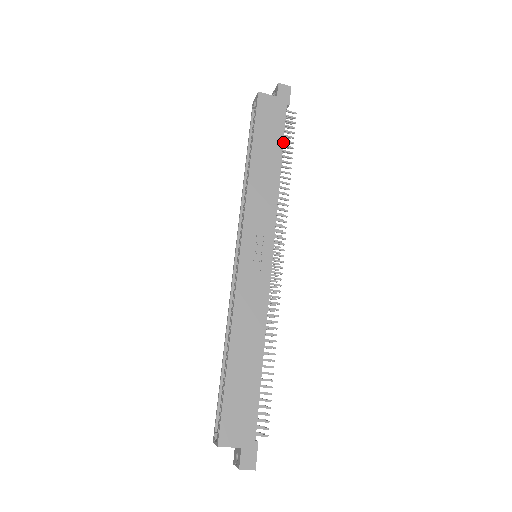
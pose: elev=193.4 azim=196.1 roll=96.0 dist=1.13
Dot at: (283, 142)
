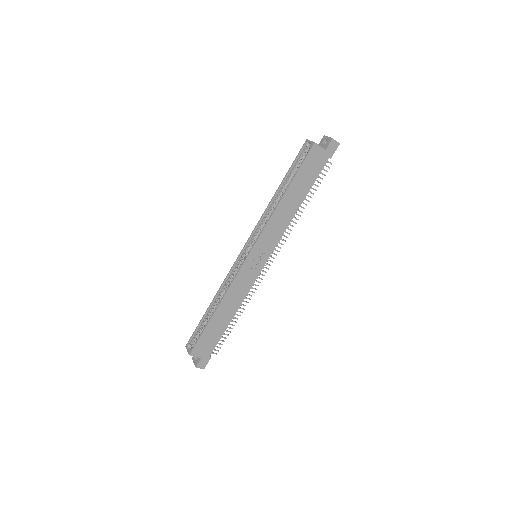
Dot at: occluded
